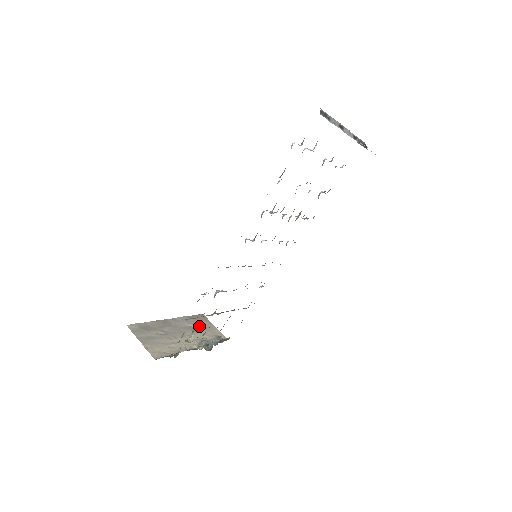
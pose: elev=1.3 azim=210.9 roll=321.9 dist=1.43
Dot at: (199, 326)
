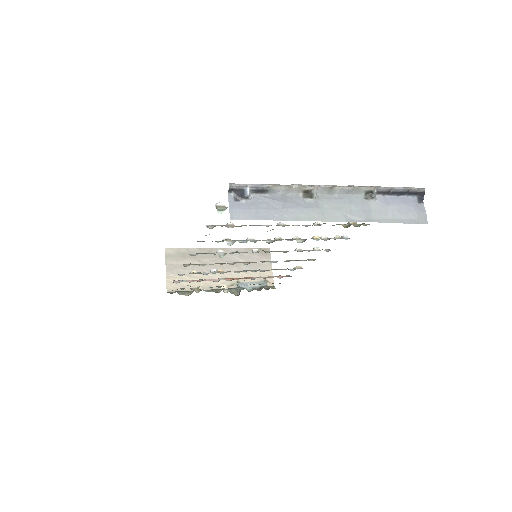
Dot at: (251, 263)
